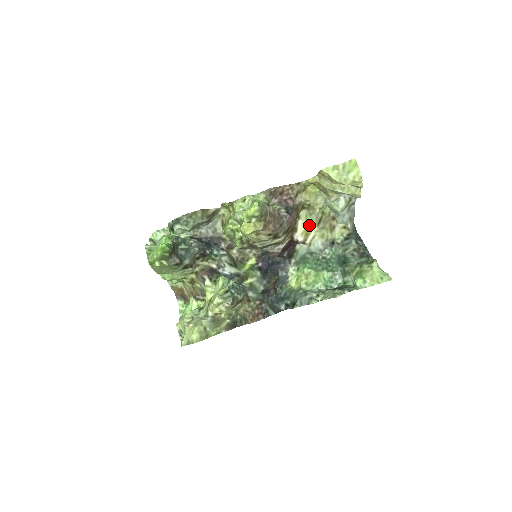
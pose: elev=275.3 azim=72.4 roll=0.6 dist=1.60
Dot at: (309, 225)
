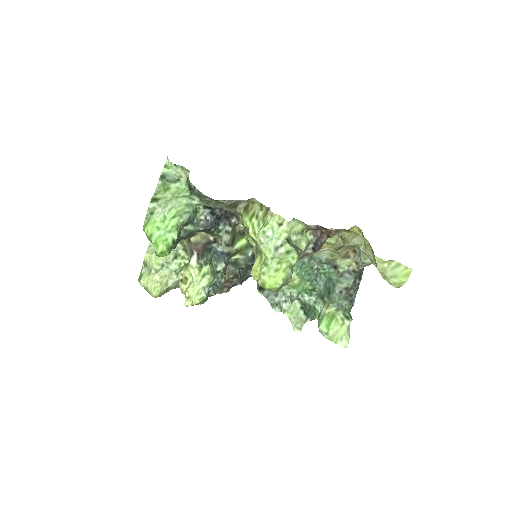
Dot at: (329, 243)
